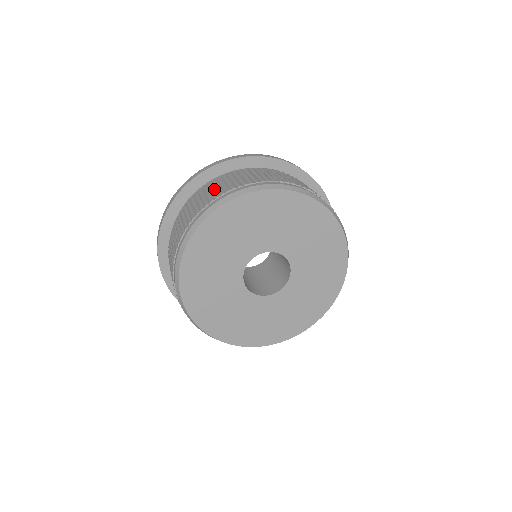
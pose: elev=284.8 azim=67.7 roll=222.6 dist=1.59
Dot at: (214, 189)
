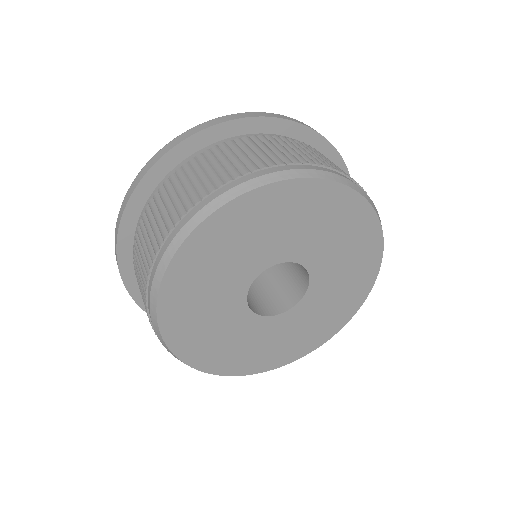
Dot at: (237, 157)
